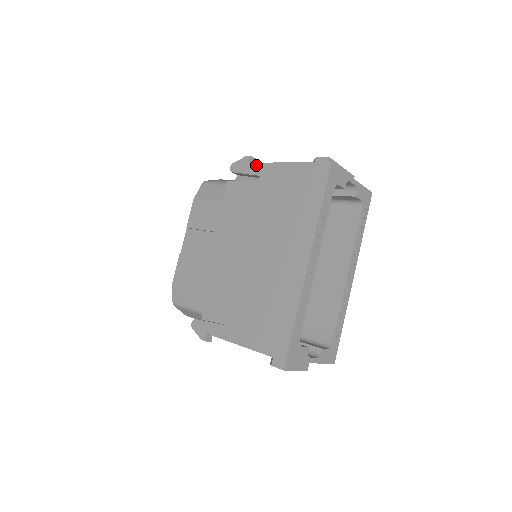
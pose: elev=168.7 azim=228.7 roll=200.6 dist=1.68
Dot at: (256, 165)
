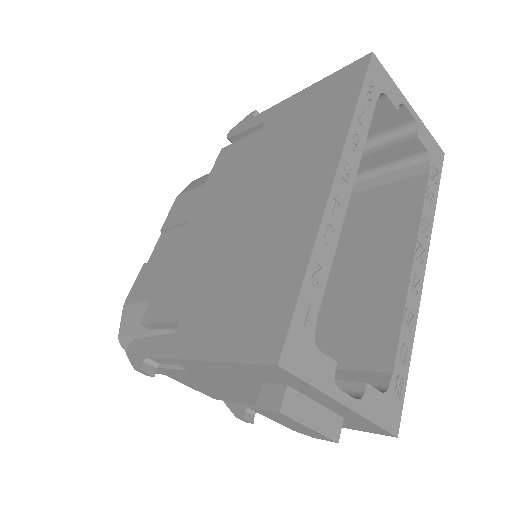
Dot at: (261, 114)
